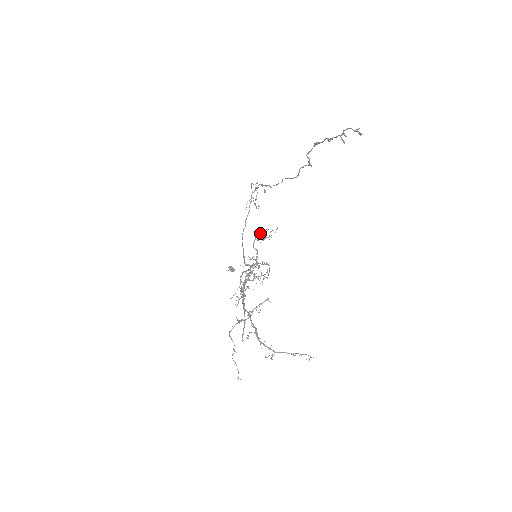
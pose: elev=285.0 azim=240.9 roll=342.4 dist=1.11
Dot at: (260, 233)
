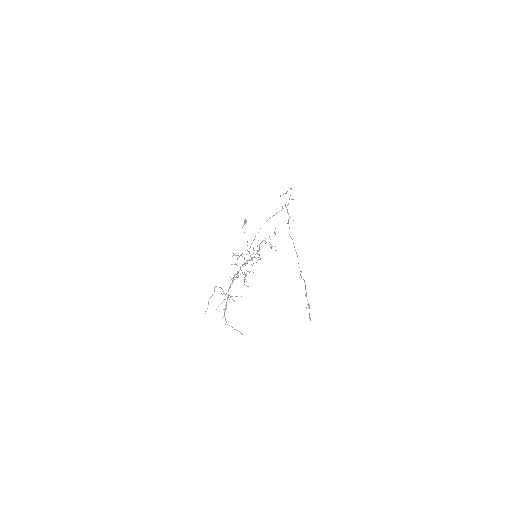
Dot at: occluded
